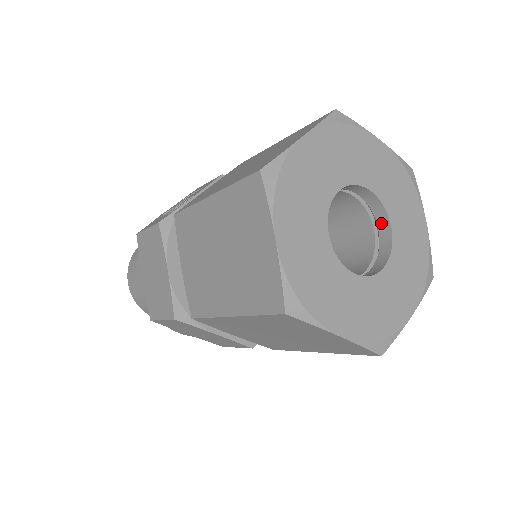
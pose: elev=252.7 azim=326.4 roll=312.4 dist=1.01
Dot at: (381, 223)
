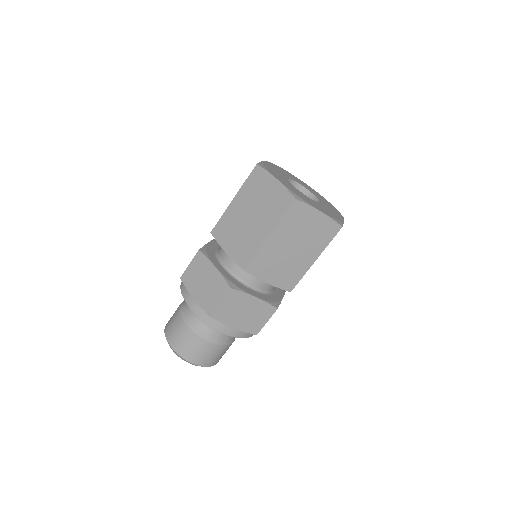
Dot at: (309, 197)
